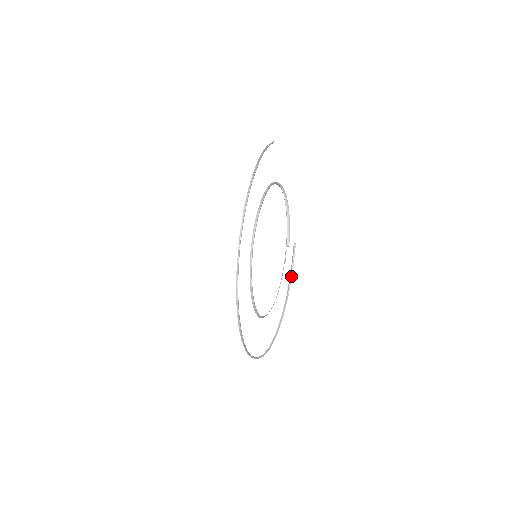
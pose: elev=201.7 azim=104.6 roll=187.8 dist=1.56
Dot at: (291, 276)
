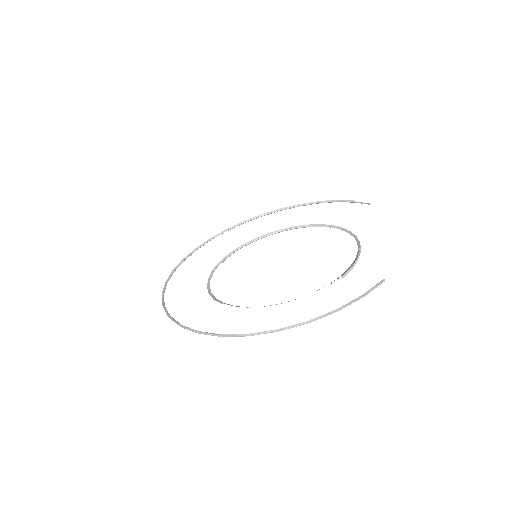
Dot at: (358, 299)
